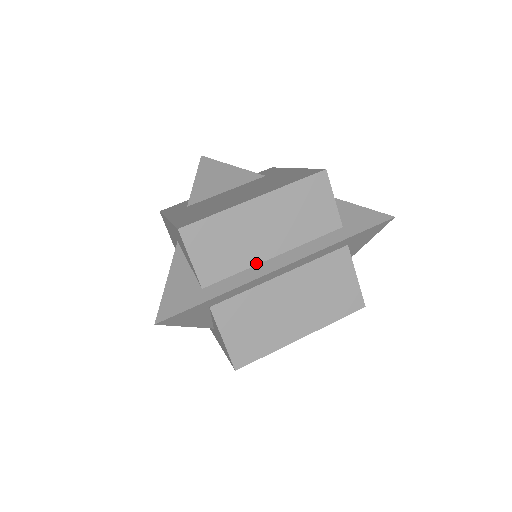
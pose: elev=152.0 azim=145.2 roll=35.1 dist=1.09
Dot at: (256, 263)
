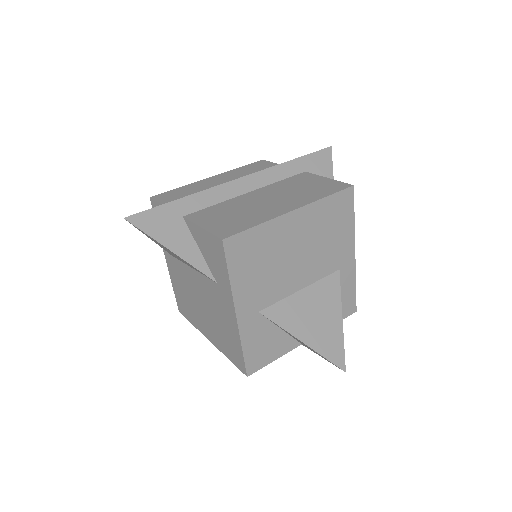
Dot at: occluded
